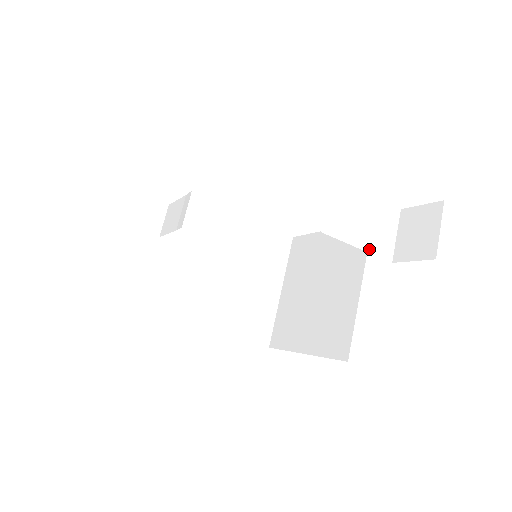
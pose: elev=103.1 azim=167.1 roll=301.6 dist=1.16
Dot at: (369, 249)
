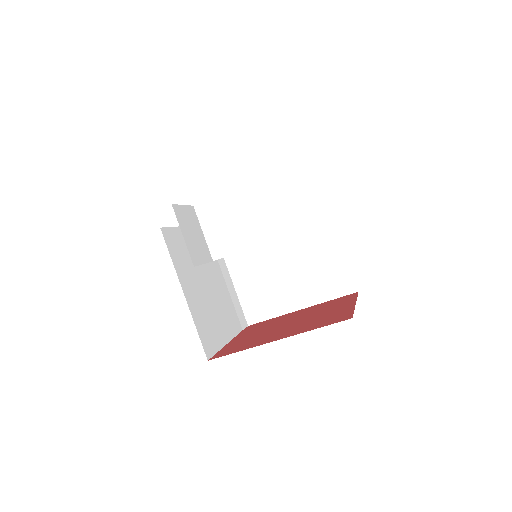
Dot at: (268, 237)
